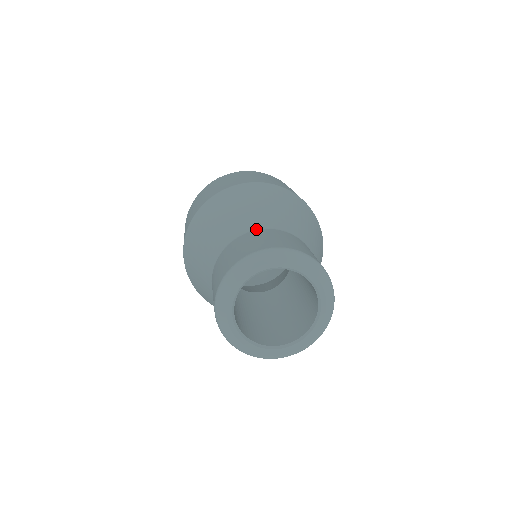
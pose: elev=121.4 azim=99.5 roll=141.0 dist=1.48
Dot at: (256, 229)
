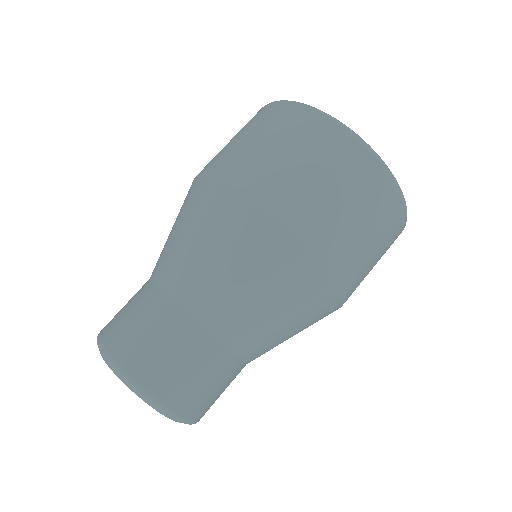
Dot at: (215, 335)
